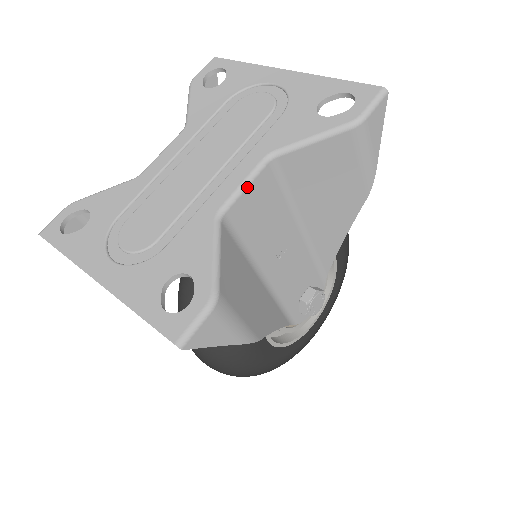
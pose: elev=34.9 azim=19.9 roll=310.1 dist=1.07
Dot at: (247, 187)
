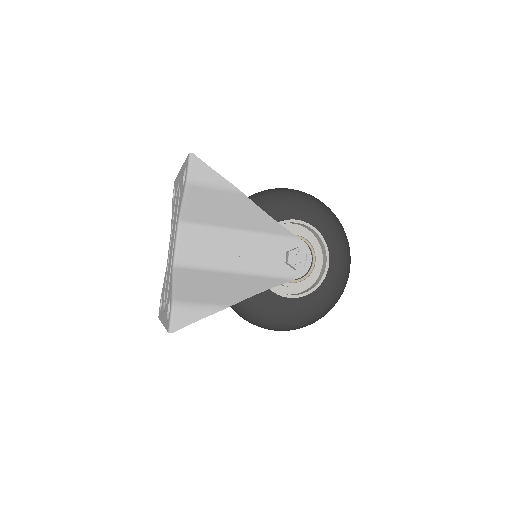
Dot at: (178, 244)
